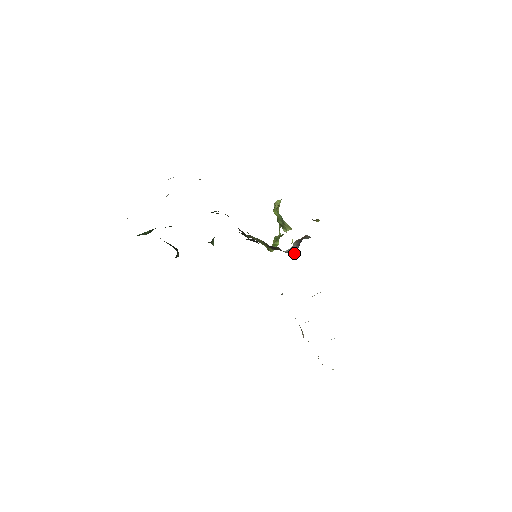
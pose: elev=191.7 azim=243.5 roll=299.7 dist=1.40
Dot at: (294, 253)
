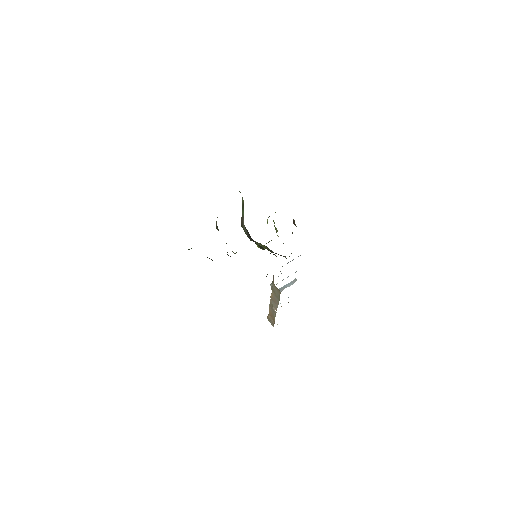
Dot at: occluded
